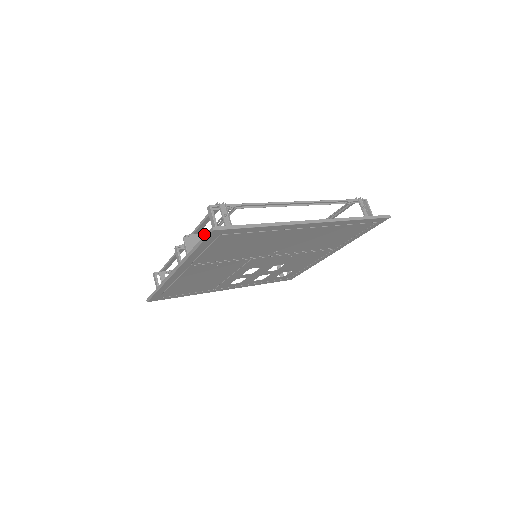
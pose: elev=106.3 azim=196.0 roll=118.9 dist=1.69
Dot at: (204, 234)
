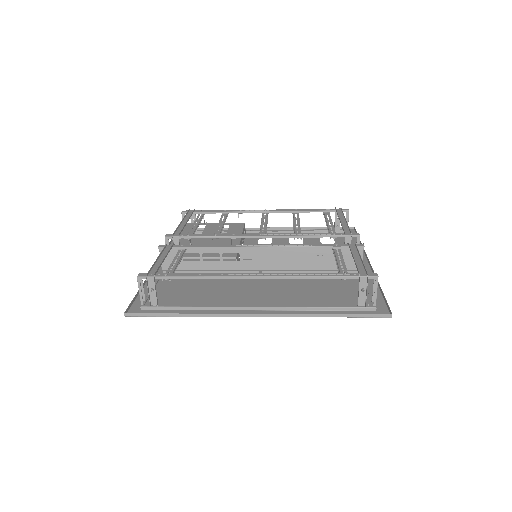
Dot at: (178, 248)
